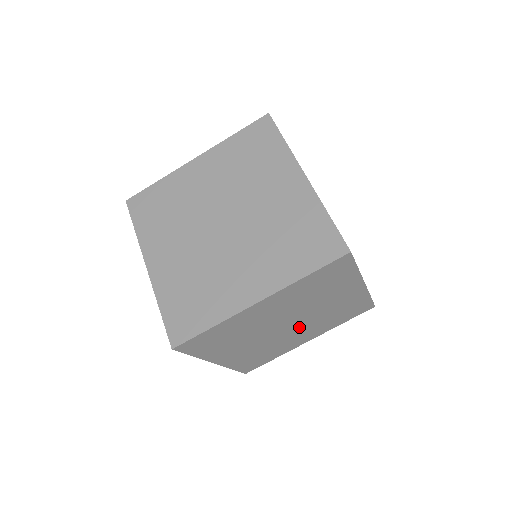
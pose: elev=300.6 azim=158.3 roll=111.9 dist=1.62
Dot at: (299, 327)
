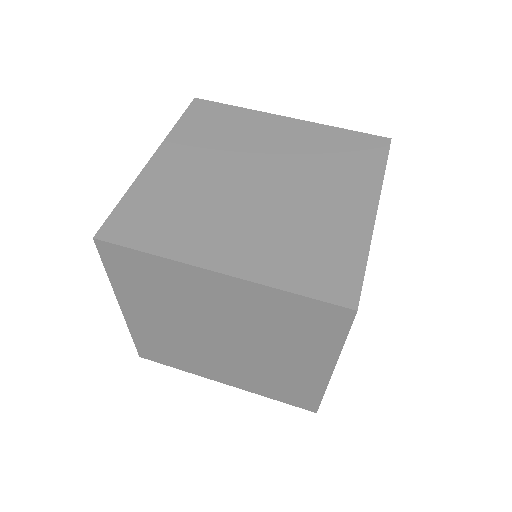
Dot at: occluded
